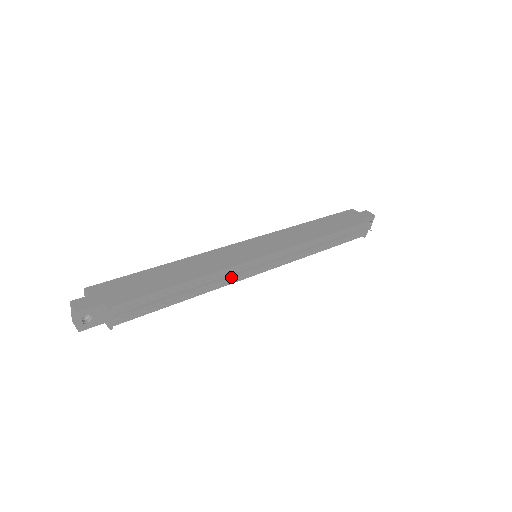
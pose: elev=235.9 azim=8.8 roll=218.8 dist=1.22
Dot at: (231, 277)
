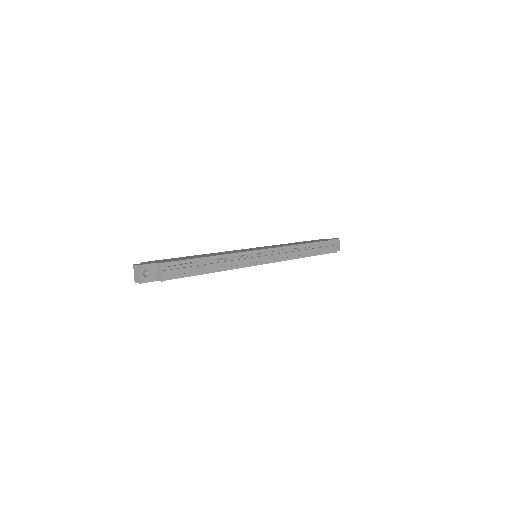
Dot at: (240, 256)
